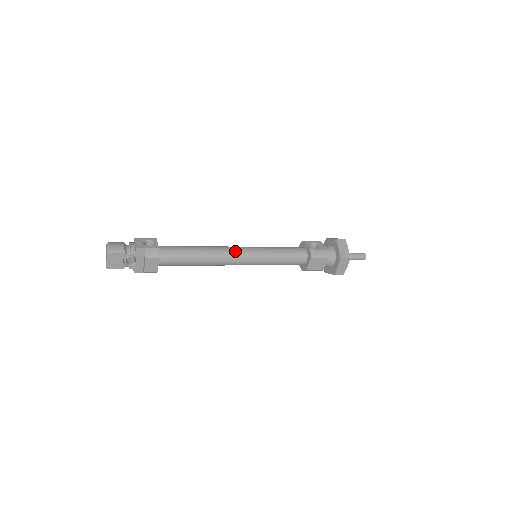
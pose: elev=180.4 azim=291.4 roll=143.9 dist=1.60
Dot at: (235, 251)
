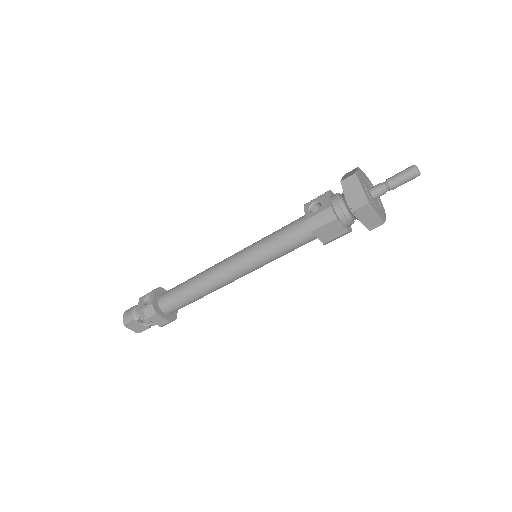
Dot at: (224, 267)
